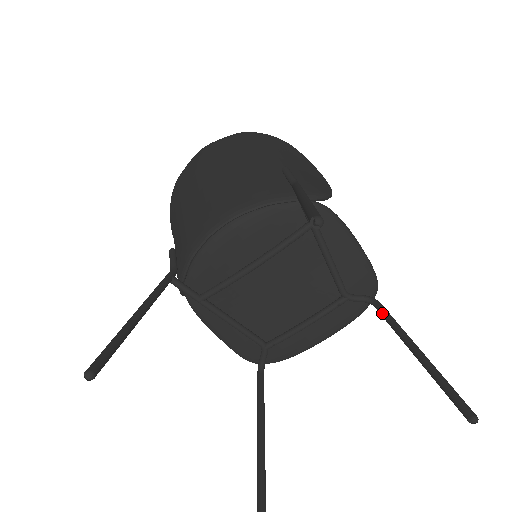
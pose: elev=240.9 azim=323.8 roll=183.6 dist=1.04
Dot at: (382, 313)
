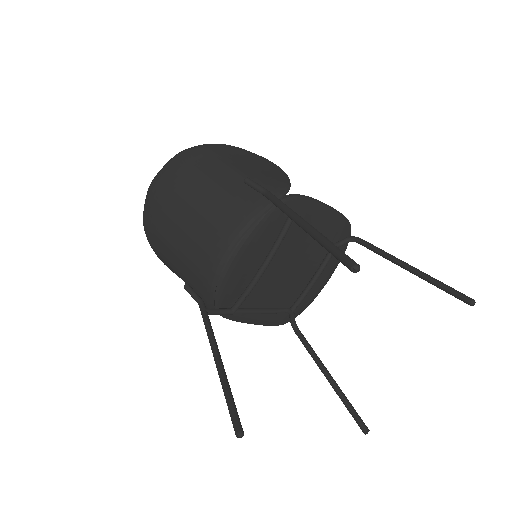
Dot at: (367, 247)
